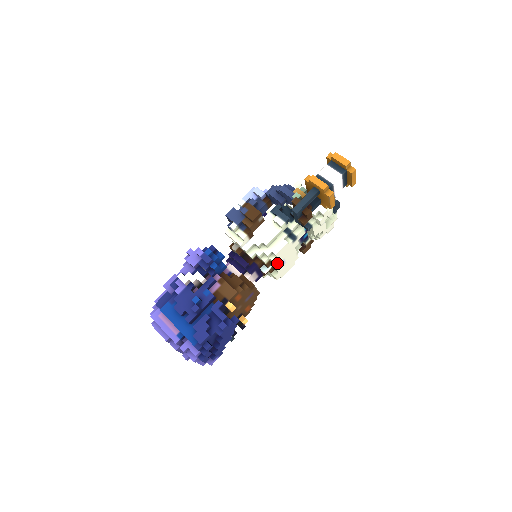
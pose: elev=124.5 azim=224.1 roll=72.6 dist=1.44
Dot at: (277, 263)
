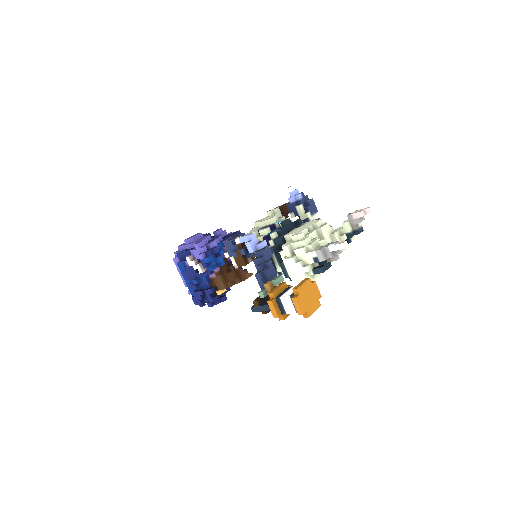
Dot at: occluded
